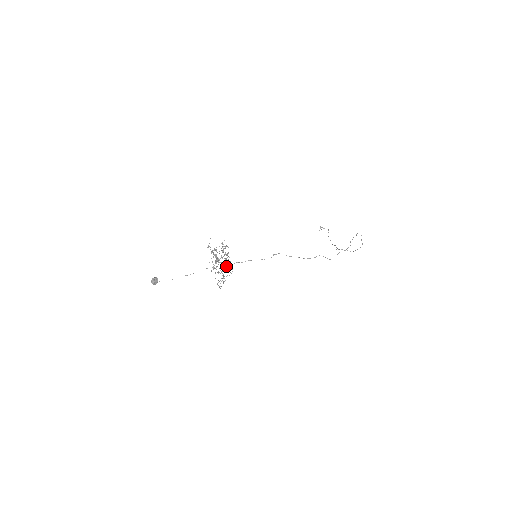
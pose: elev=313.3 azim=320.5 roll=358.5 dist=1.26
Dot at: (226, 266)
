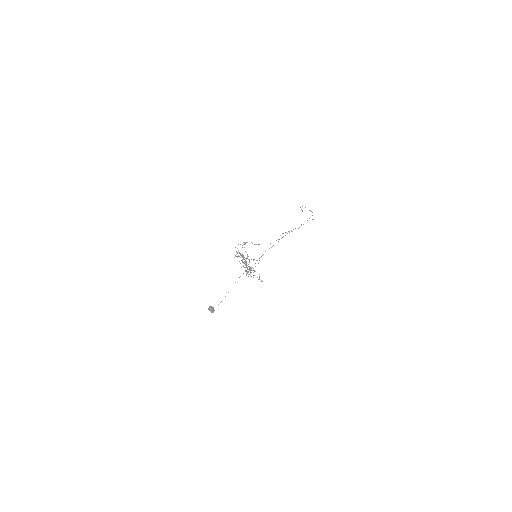
Dot at: occluded
